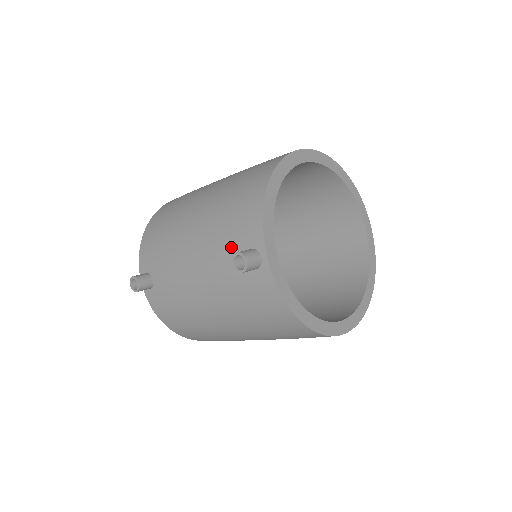
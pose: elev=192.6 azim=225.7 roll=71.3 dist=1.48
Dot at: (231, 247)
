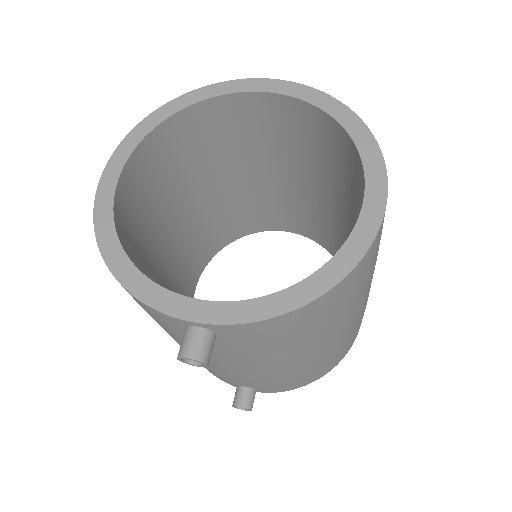
Dot at: occluded
